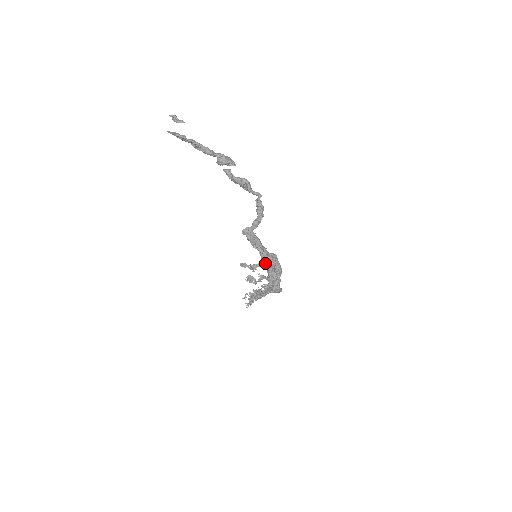
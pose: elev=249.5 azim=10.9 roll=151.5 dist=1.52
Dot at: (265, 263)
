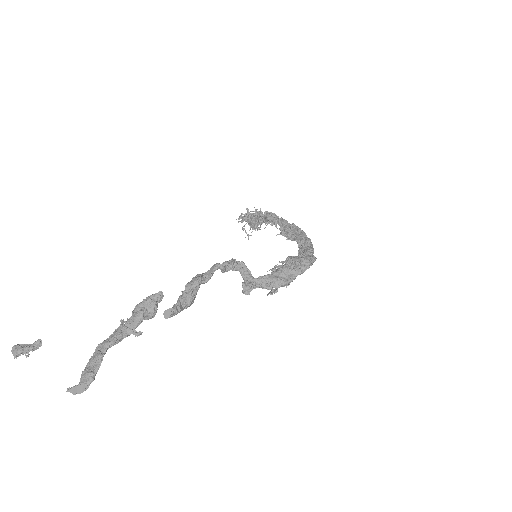
Dot at: occluded
